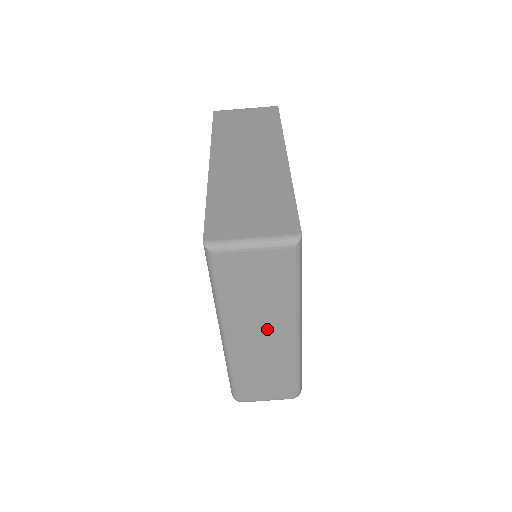
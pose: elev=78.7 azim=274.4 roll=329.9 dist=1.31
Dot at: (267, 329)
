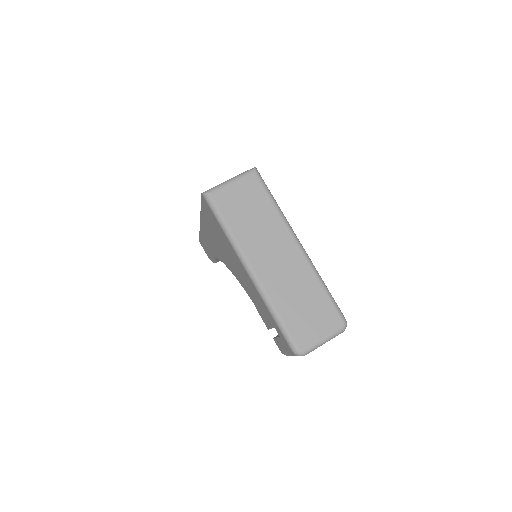
Dot at: (275, 248)
